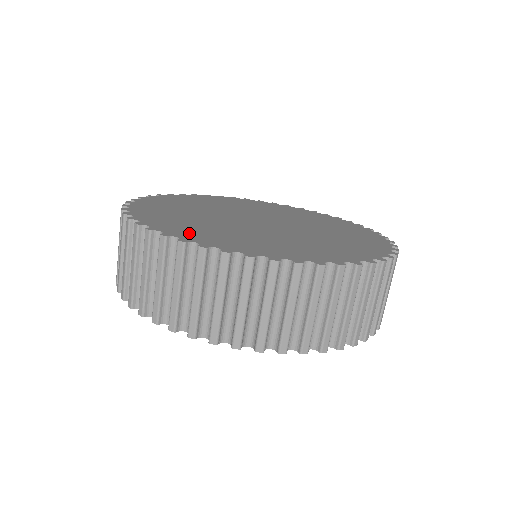
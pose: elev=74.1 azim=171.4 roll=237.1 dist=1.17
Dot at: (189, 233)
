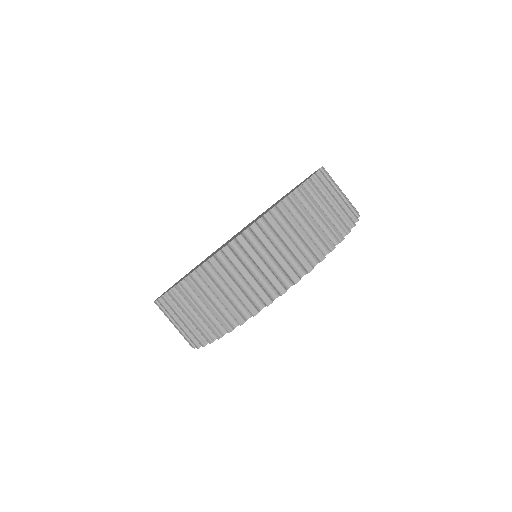
Dot at: occluded
